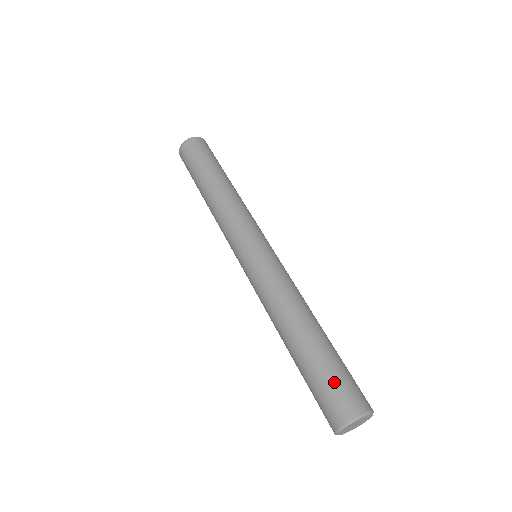
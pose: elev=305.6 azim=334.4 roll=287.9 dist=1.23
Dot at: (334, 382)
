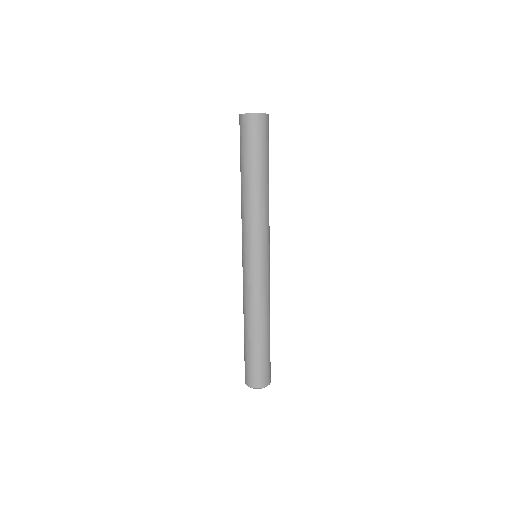
Dot at: (246, 365)
